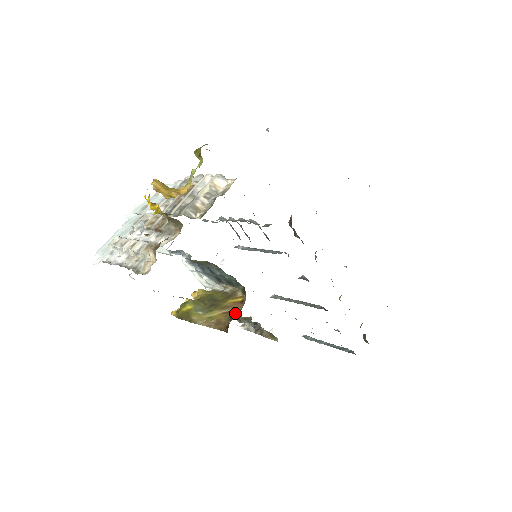
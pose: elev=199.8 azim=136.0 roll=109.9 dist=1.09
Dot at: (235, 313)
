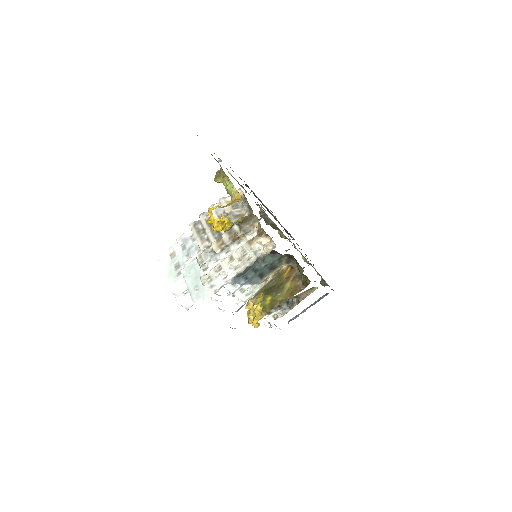
Dot at: (298, 273)
